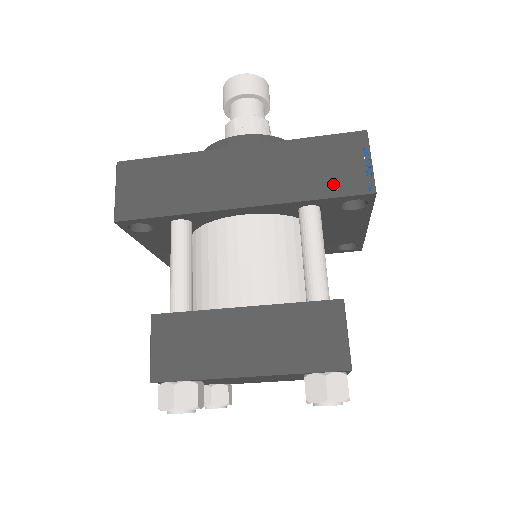
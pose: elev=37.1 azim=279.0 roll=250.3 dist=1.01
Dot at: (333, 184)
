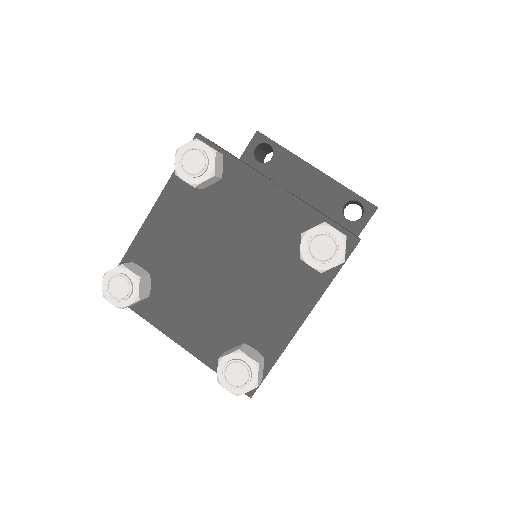
Dot at: occluded
